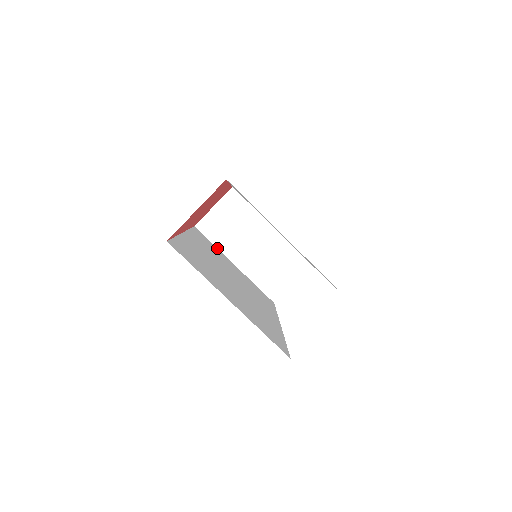
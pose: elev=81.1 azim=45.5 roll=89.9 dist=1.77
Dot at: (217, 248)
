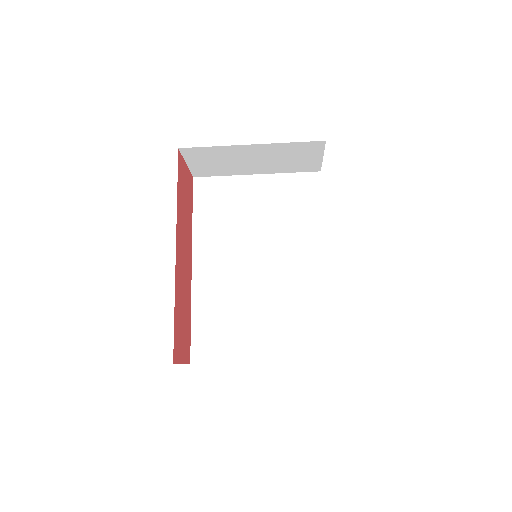
Dot at: (228, 176)
